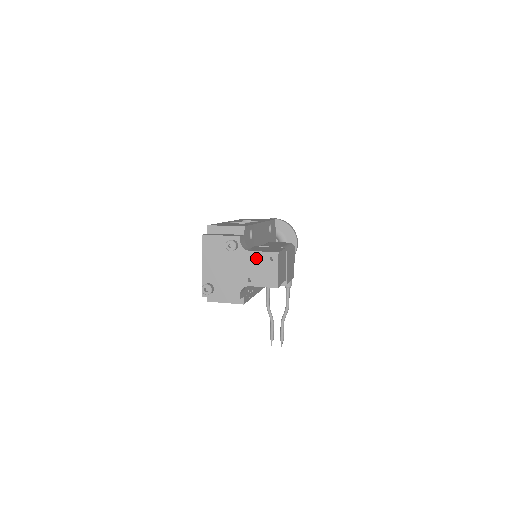
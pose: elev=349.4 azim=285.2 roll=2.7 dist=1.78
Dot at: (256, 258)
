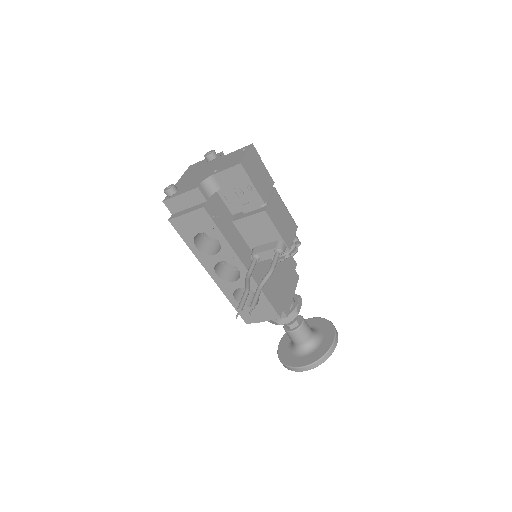
Dot at: (229, 156)
